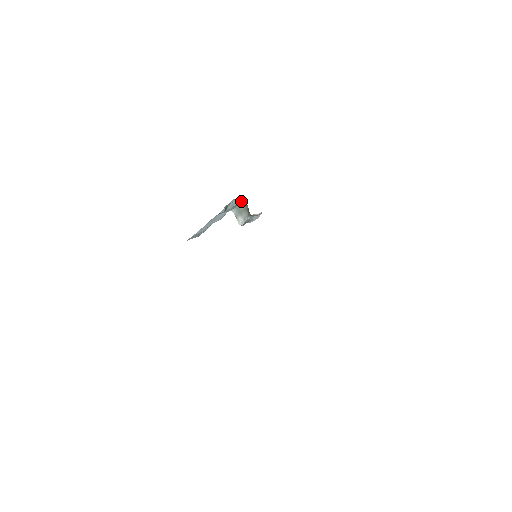
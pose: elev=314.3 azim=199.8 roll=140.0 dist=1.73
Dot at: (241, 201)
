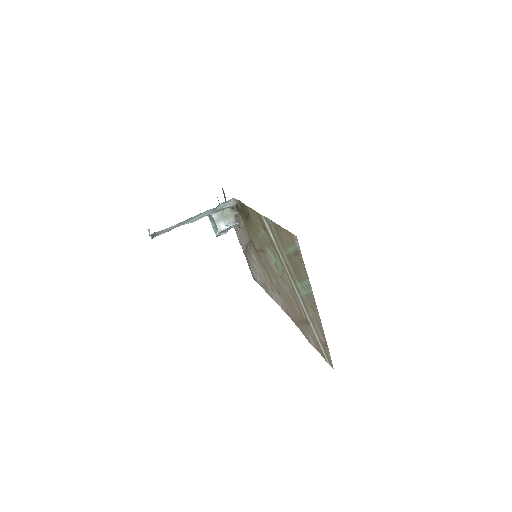
Dot at: (234, 204)
